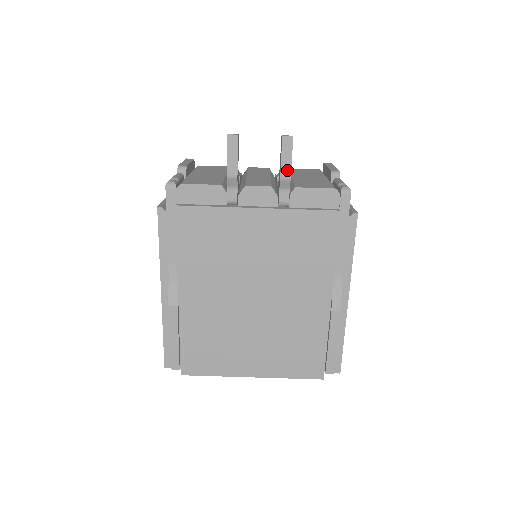
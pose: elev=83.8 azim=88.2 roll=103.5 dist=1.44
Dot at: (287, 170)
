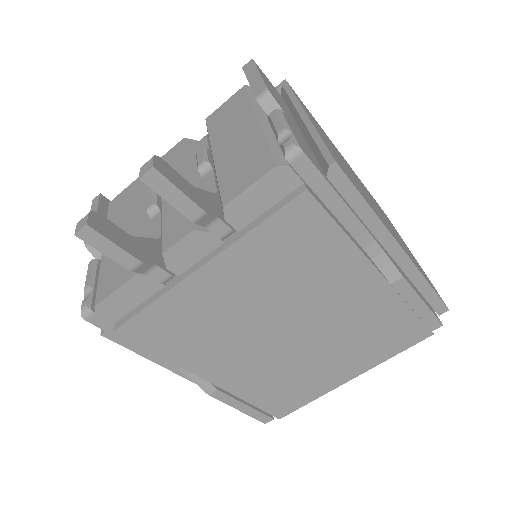
Dot at: (190, 208)
